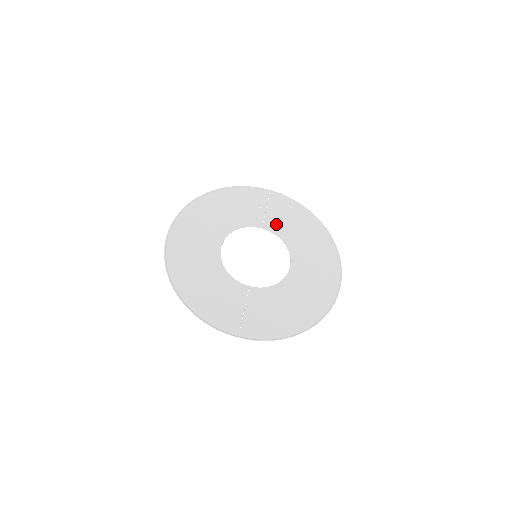
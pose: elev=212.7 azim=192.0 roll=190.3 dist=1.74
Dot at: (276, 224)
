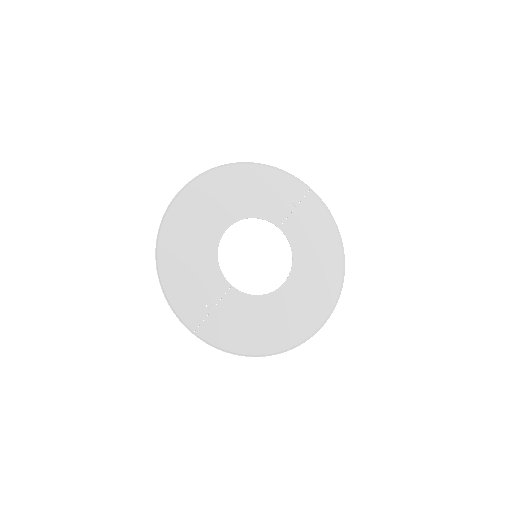
Dot at: (296, 230)
